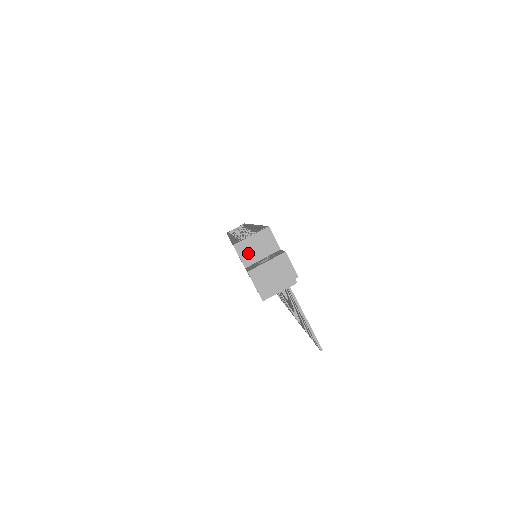
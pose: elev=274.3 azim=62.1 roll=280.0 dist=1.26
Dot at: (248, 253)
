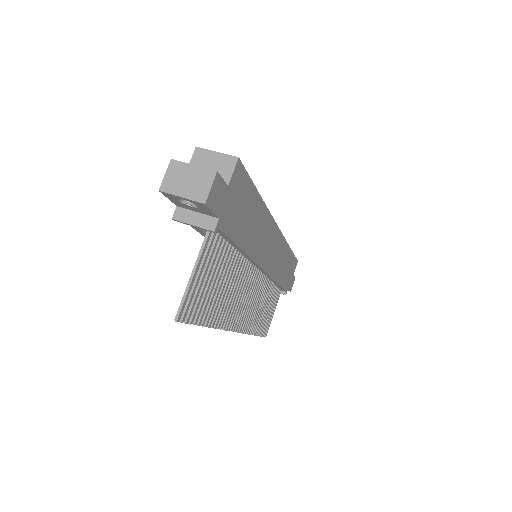
Dot at: (200, 164)
